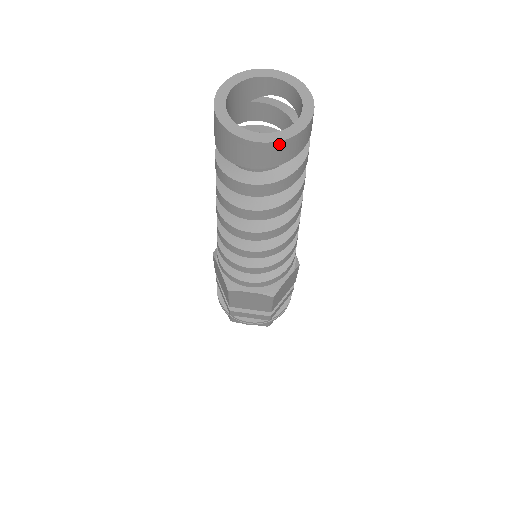
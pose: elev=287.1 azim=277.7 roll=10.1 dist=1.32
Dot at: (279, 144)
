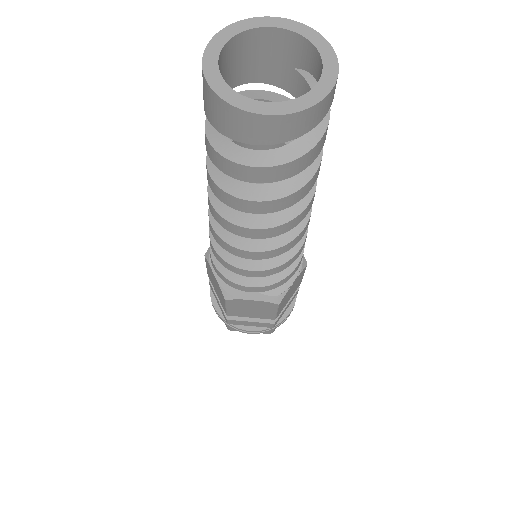
Dot at: (225, 105)
